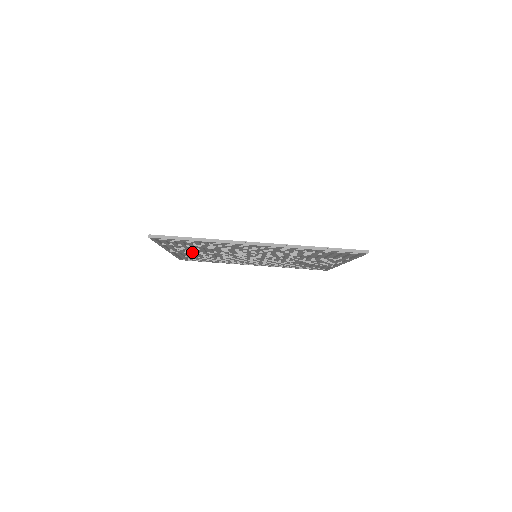
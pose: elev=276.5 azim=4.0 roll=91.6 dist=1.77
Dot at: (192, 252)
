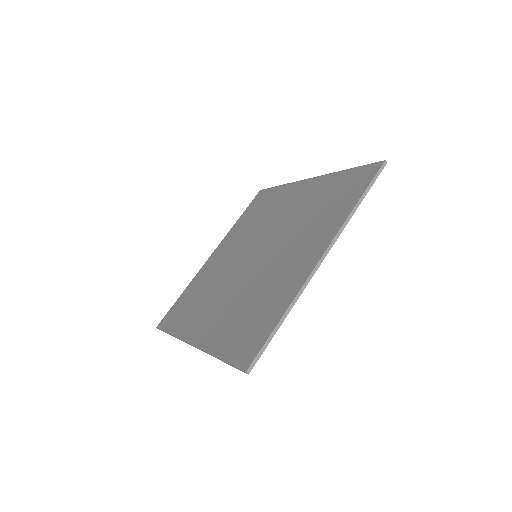
Dot at: occluded
